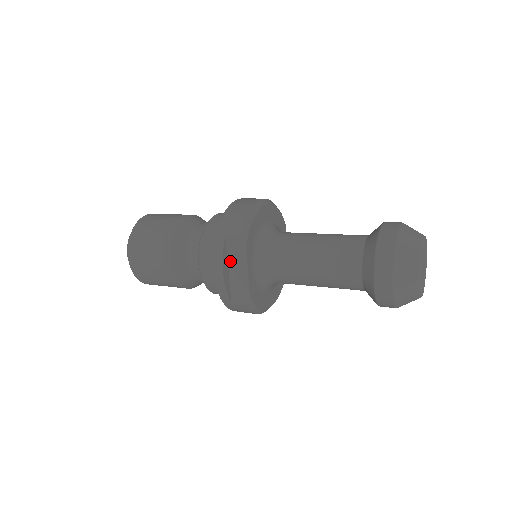
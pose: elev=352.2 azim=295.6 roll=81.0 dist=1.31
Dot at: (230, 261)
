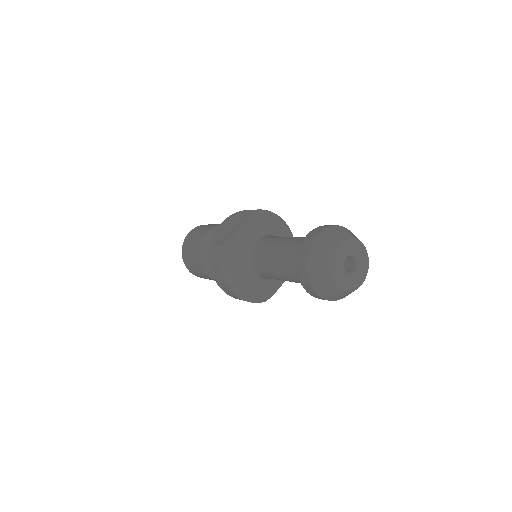
Dot at: (237, 223)
